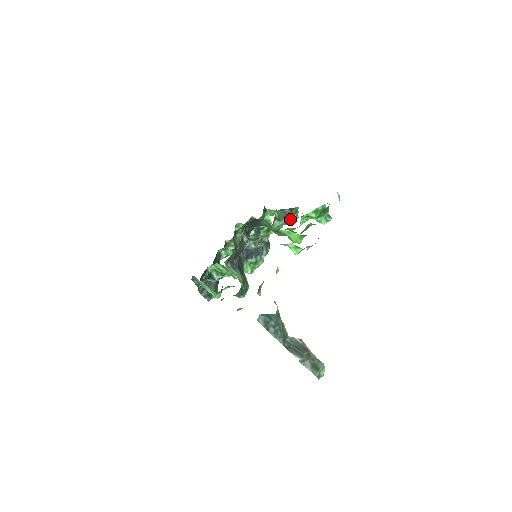
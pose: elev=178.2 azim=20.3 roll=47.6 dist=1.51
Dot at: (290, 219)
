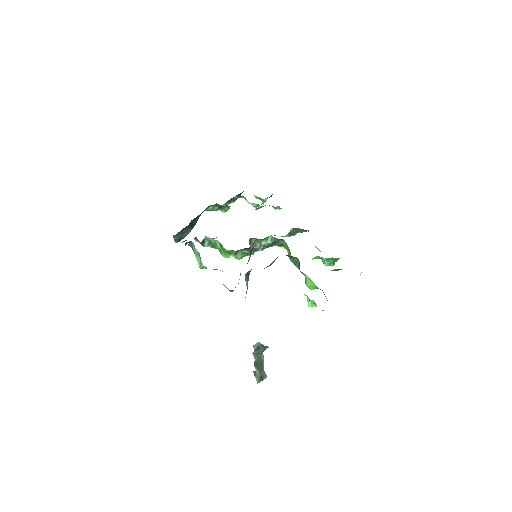
Dot at: occluded
